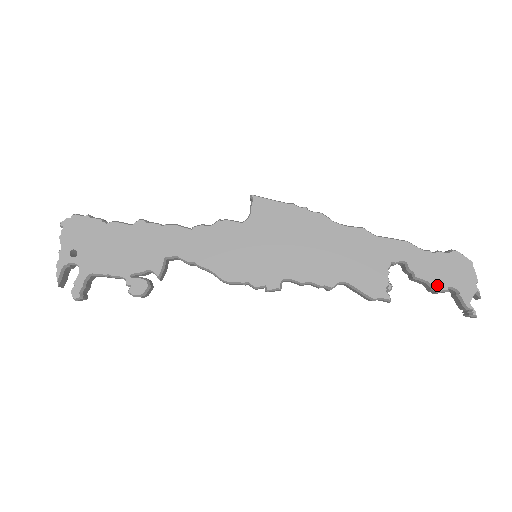
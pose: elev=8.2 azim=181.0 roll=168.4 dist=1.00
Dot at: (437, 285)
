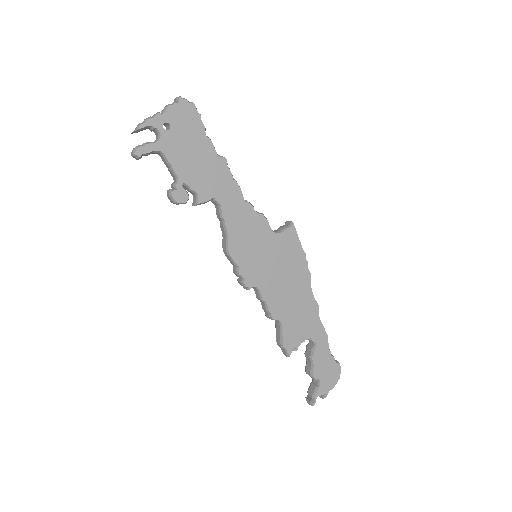
Dot at: (315, 372)
